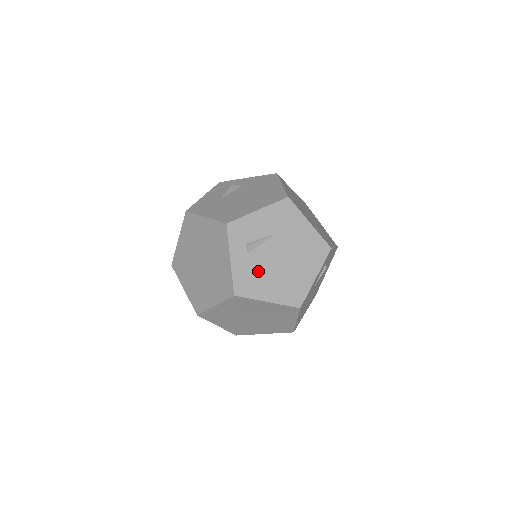
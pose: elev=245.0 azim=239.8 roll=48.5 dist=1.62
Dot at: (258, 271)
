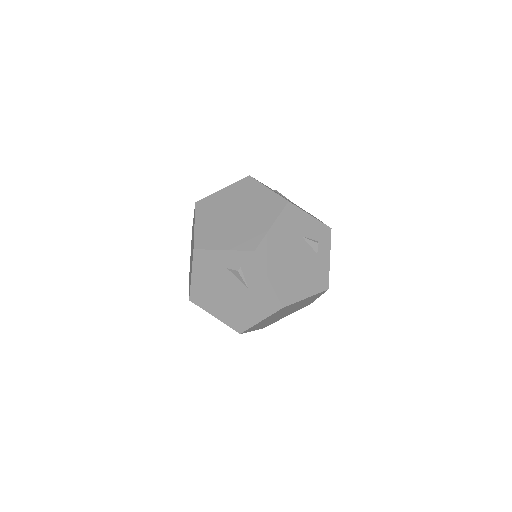
Dot at: occluded
